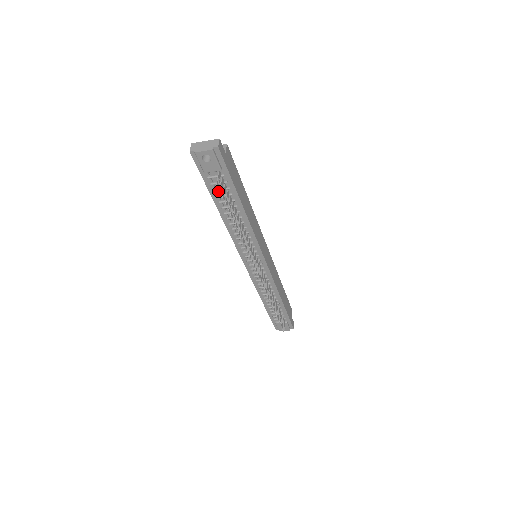
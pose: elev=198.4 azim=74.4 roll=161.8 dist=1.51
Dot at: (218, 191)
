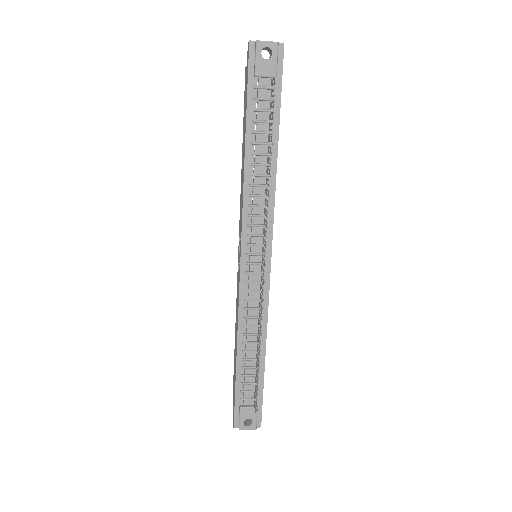
Dot at: (258, 113)
